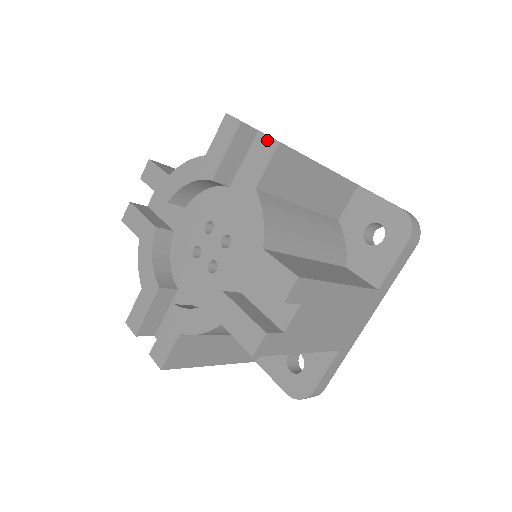
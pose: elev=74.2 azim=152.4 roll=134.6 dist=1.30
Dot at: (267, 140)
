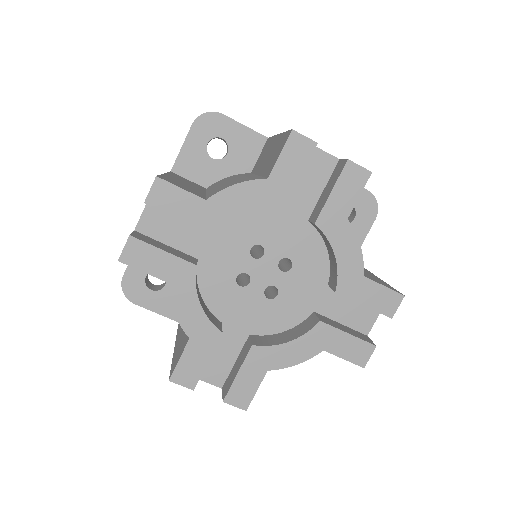
Dot at: (356, 169)
